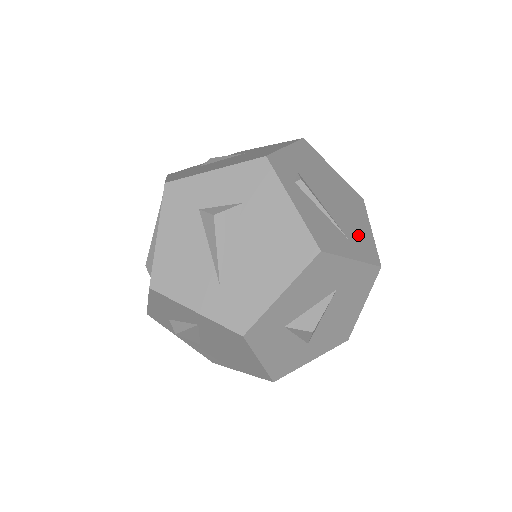
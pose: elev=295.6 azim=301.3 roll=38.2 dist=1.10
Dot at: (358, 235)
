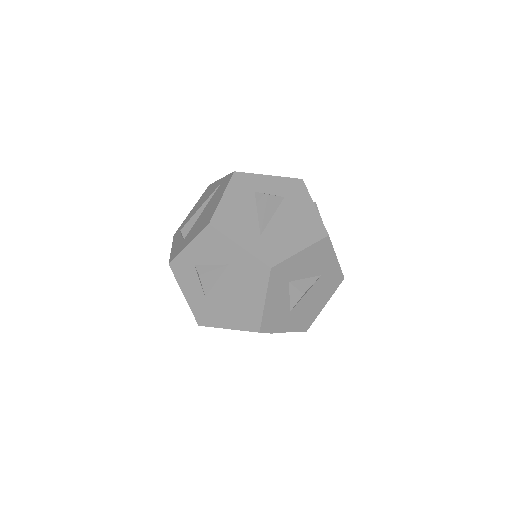
Dot at: occluded
